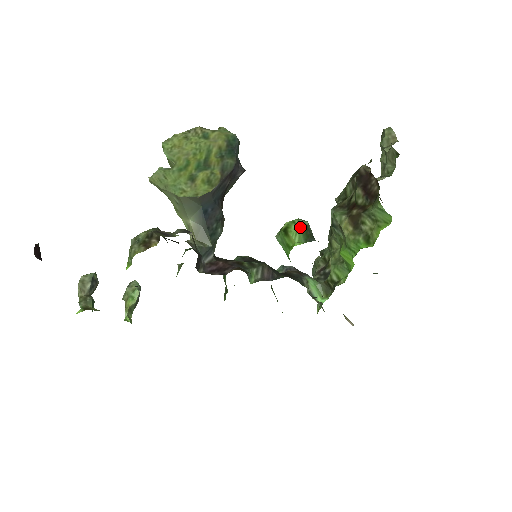
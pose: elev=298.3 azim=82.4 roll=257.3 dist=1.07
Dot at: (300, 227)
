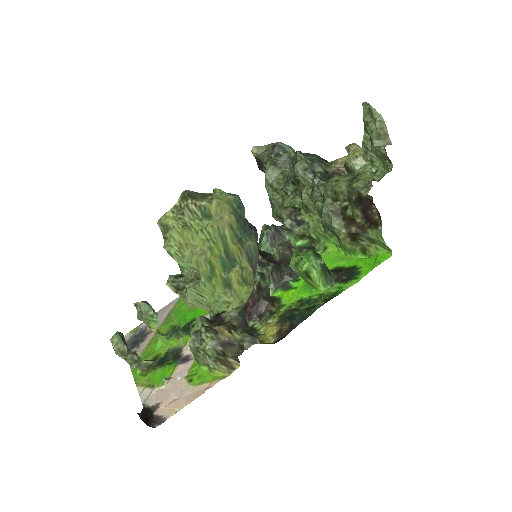
Dot at: (320, 271)
